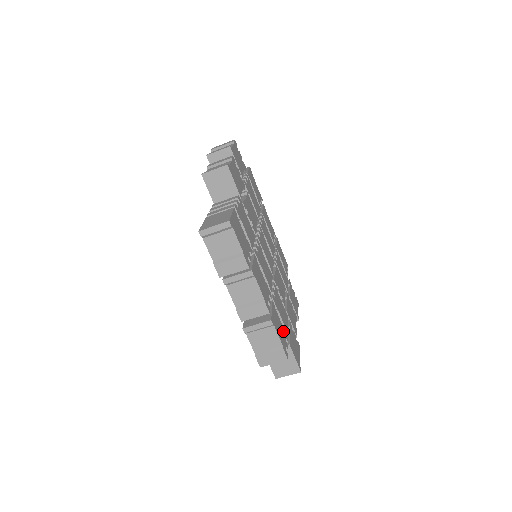
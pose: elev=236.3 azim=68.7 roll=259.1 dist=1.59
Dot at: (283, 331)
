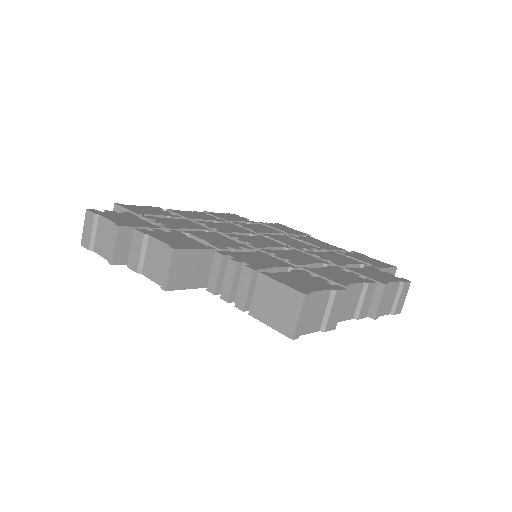
Dot at: (372, 270)
